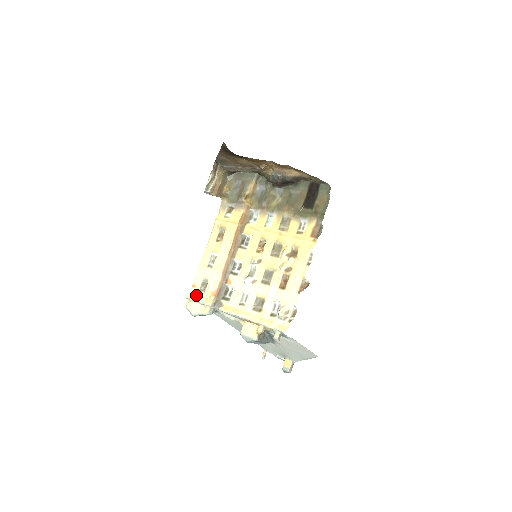
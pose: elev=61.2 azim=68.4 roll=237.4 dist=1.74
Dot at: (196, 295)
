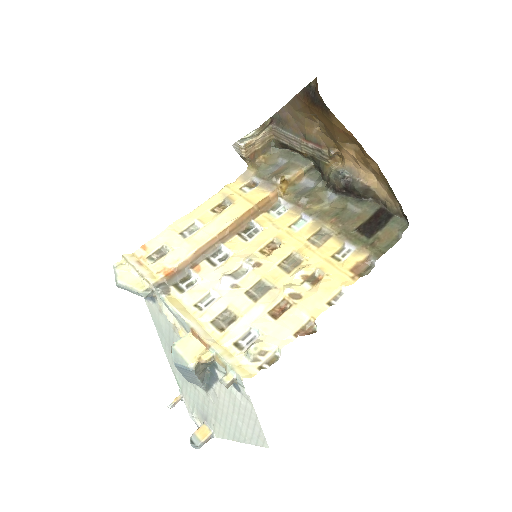
Dot at: (139, 260)
